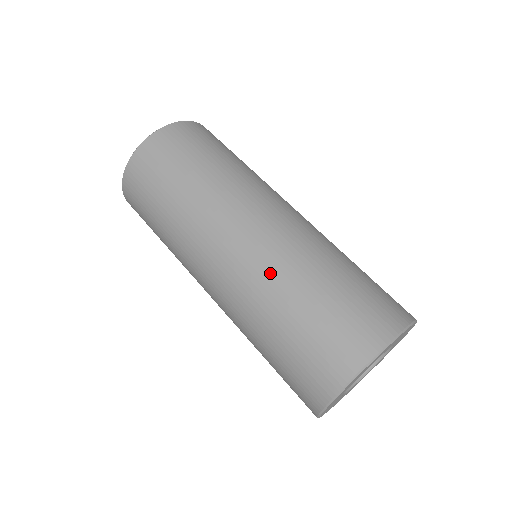
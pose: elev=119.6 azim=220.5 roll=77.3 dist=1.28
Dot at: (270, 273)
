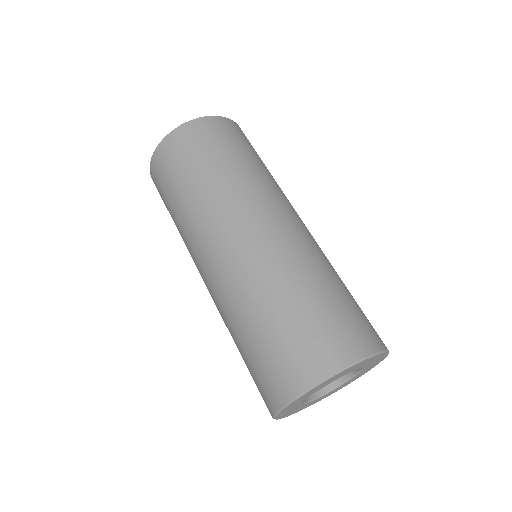
Dot at: (237, 291)
